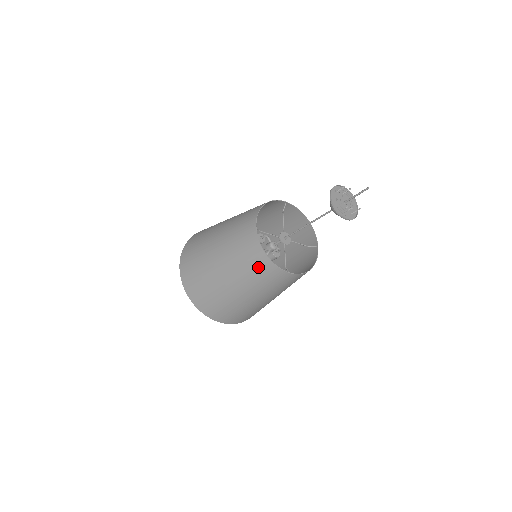
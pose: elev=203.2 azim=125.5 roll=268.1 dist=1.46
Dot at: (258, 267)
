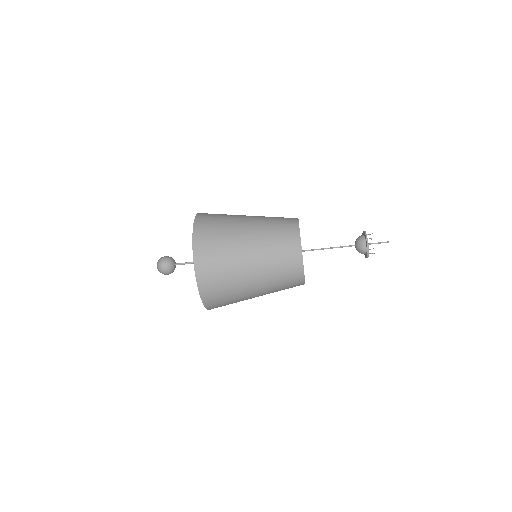
Dot at: (287, 255)
